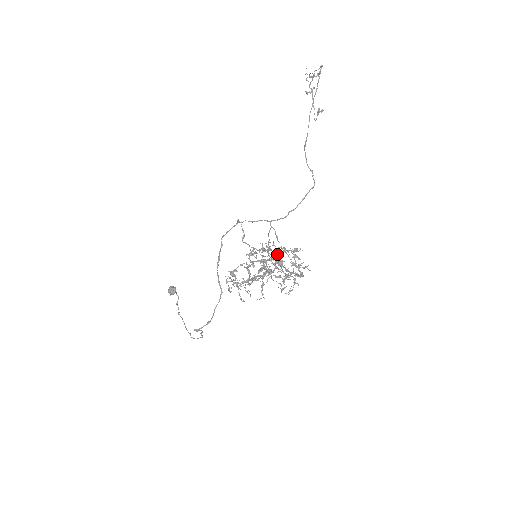
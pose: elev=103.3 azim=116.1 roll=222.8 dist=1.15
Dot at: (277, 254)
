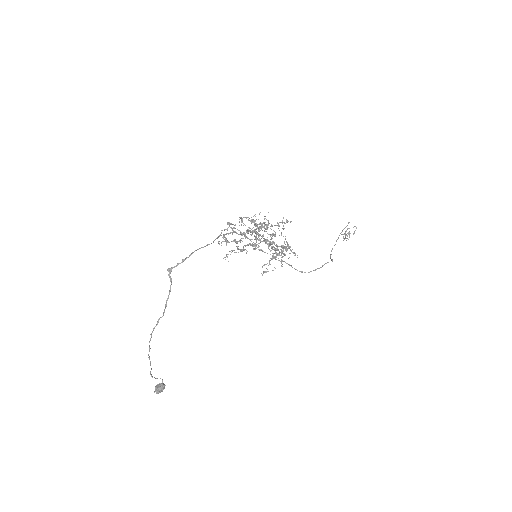
Dot at: occluded
